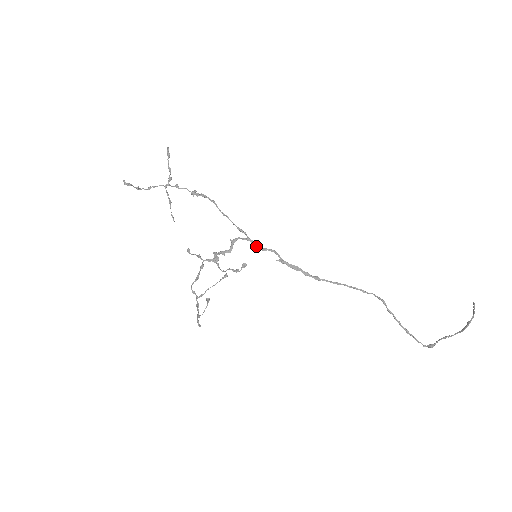
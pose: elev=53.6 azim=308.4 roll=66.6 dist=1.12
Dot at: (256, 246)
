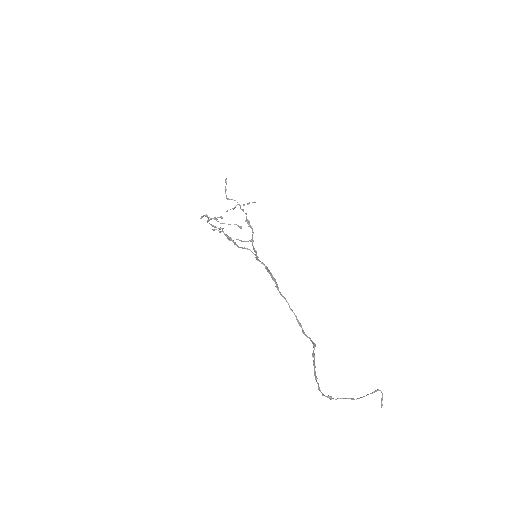
Dot at: (258, 259)
